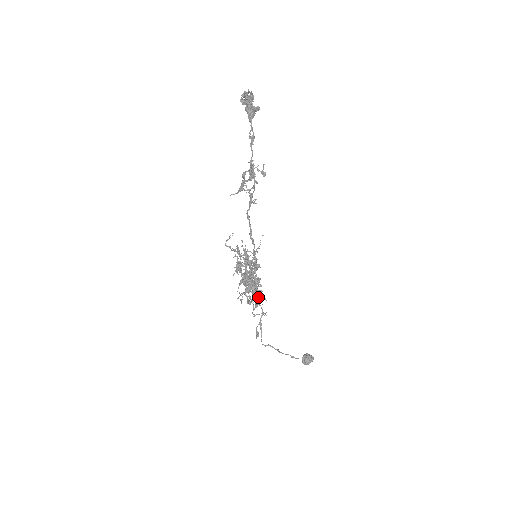
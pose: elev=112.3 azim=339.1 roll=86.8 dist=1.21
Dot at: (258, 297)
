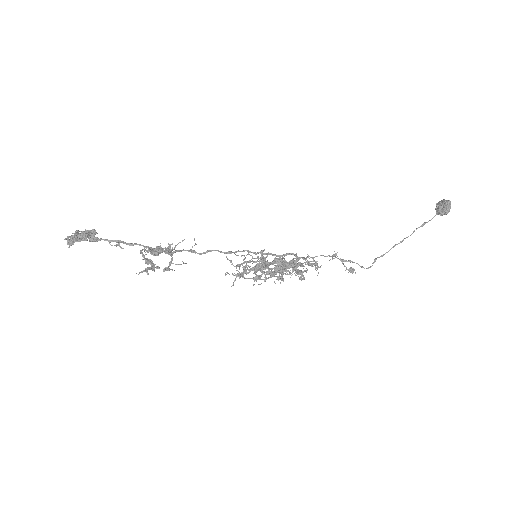
Dot at: occluded
